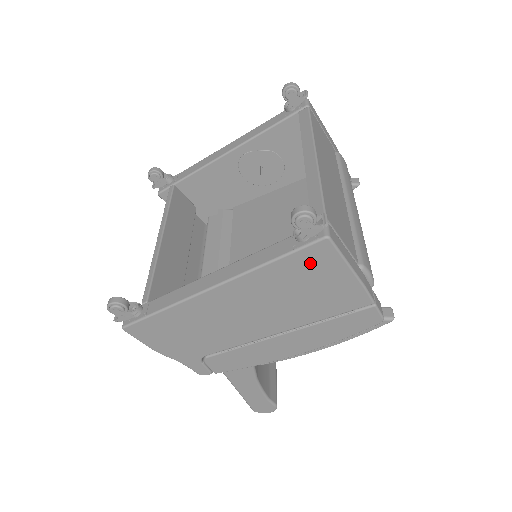
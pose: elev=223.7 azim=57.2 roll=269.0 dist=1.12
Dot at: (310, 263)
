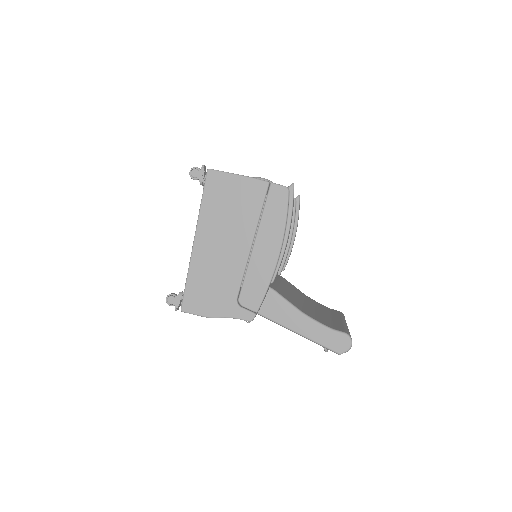
Dot at: (216, 188)
